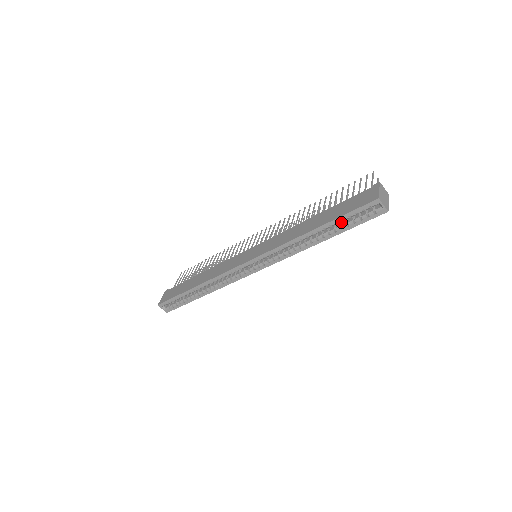
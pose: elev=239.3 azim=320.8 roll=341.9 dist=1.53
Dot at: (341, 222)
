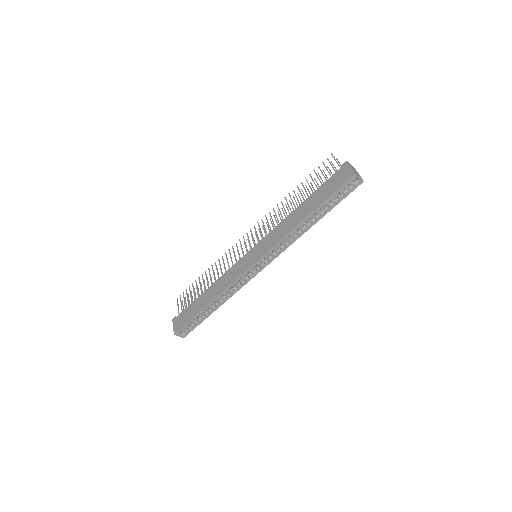
Dot at: occluded
